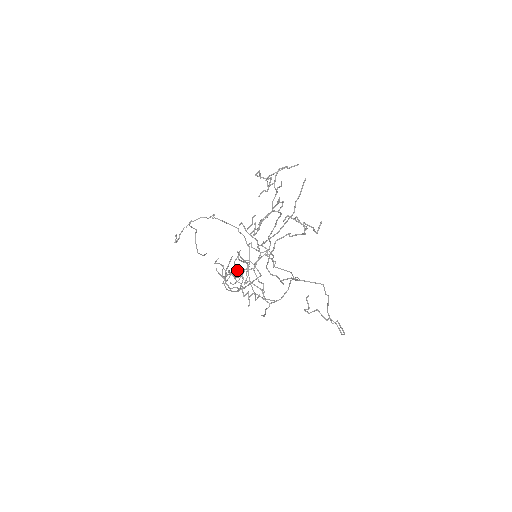
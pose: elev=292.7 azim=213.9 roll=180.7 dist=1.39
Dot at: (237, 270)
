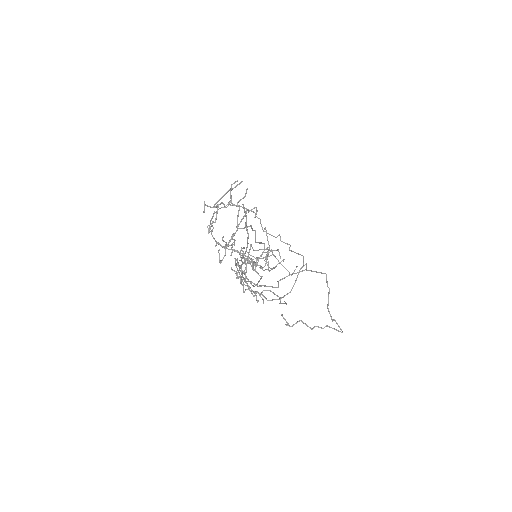
Dot at: occluded
